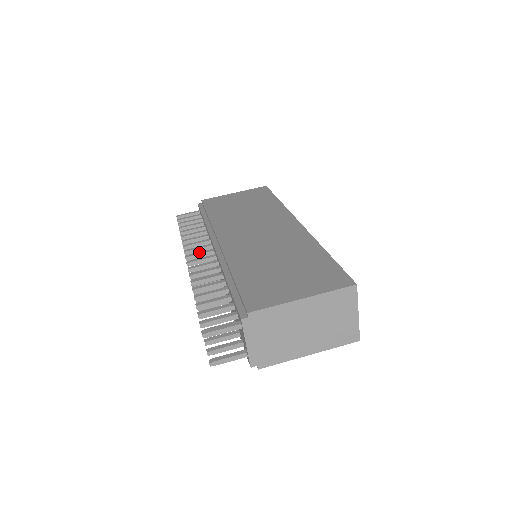
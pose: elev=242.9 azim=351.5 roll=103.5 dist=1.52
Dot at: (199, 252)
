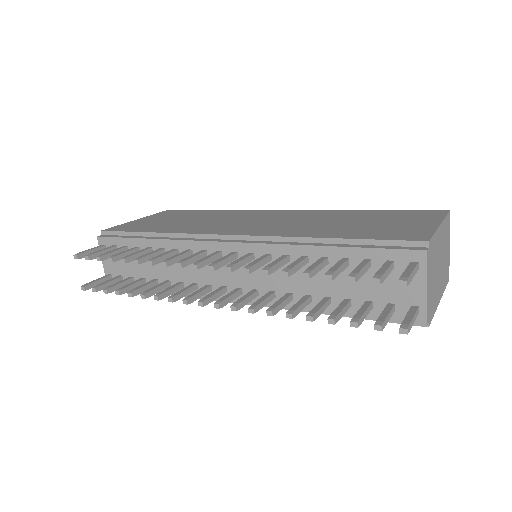
Dot at: occluded
